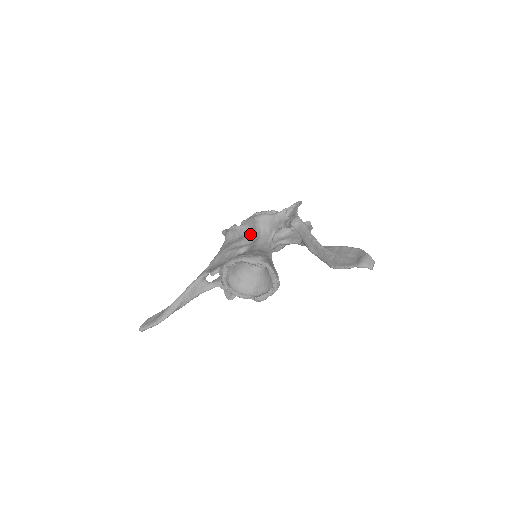
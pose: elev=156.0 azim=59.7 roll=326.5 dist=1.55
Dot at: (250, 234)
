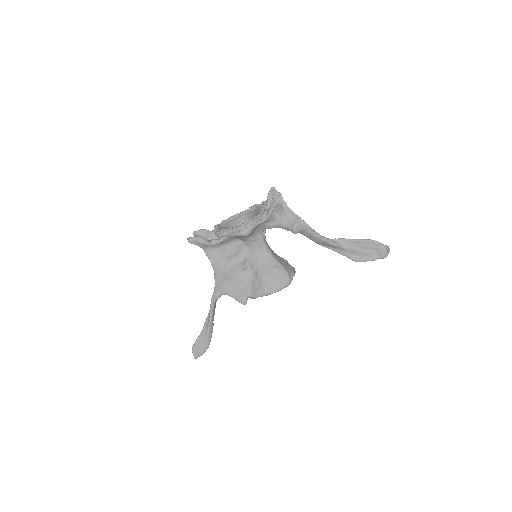
Dot at: (236, 241)
